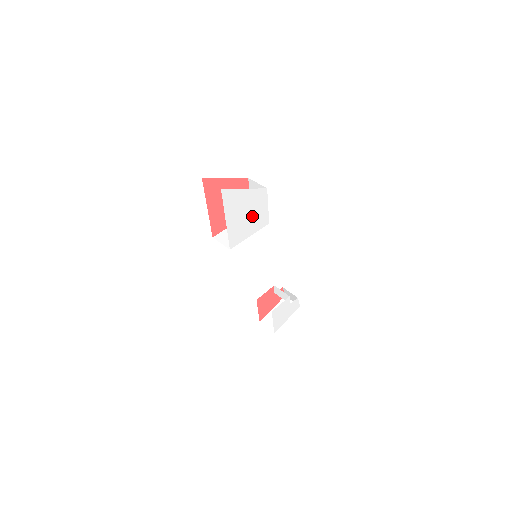
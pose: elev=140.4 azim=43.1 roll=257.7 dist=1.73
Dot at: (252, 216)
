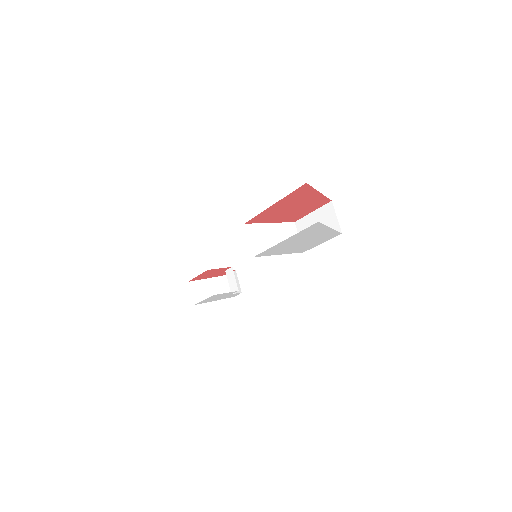
Dot at: (303, 244)
